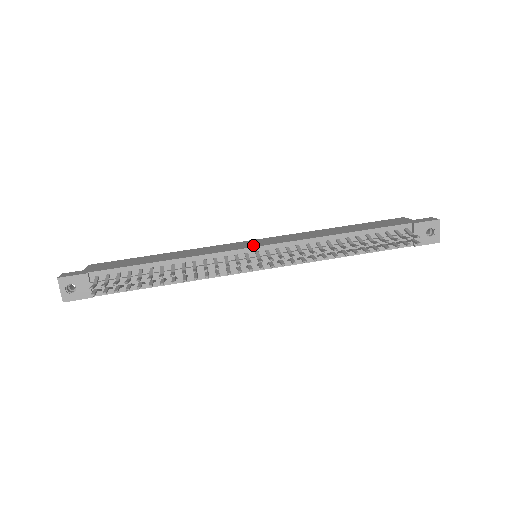
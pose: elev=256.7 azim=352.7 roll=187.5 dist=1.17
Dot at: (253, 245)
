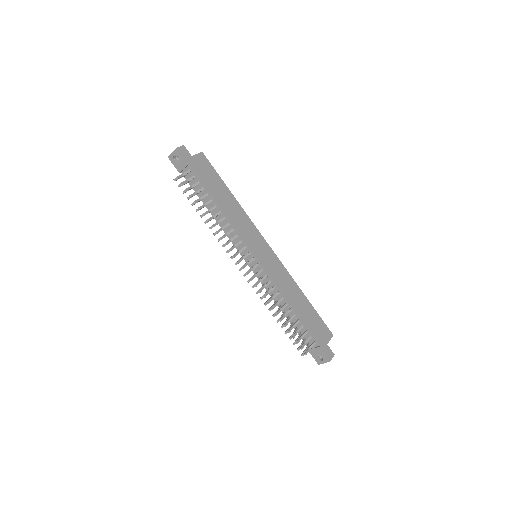
Dot at: (259, 253)
